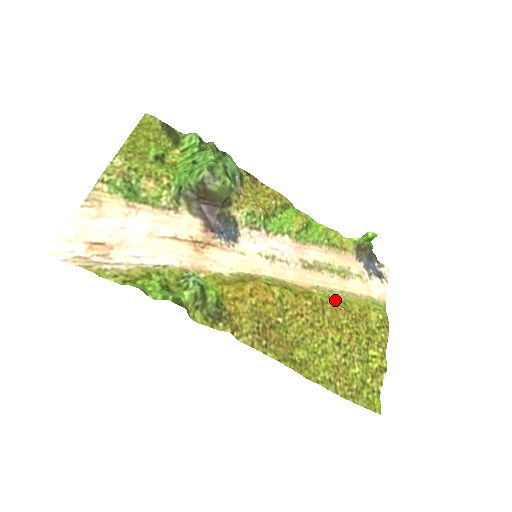
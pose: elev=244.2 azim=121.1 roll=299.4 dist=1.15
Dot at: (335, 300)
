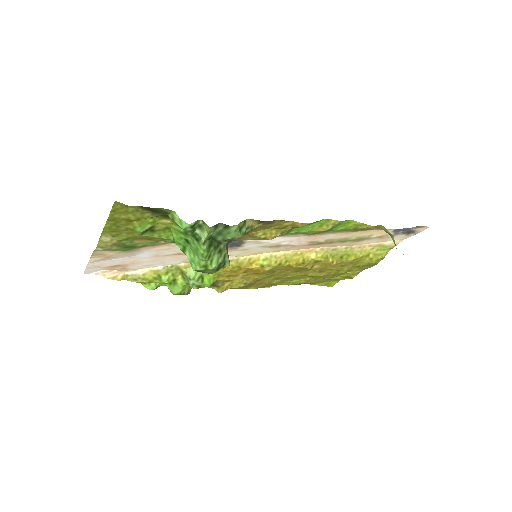
Dot at: (332, 256)
